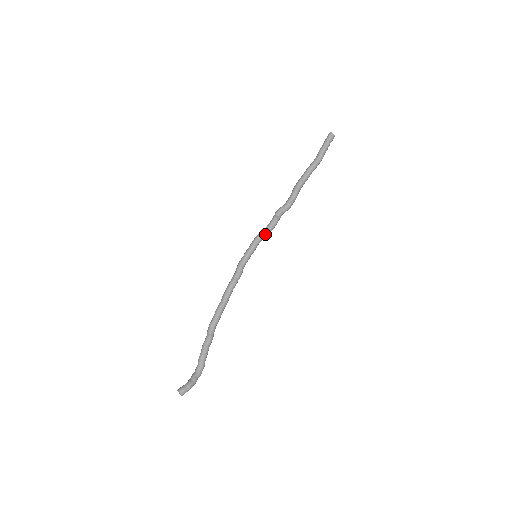
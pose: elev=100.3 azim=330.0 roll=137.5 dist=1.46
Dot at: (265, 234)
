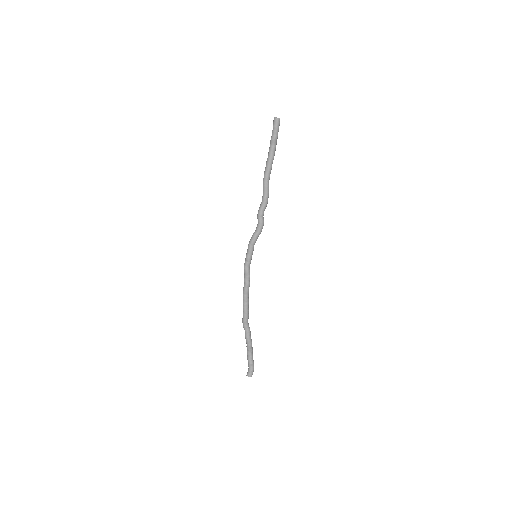
Dot at: occluded
